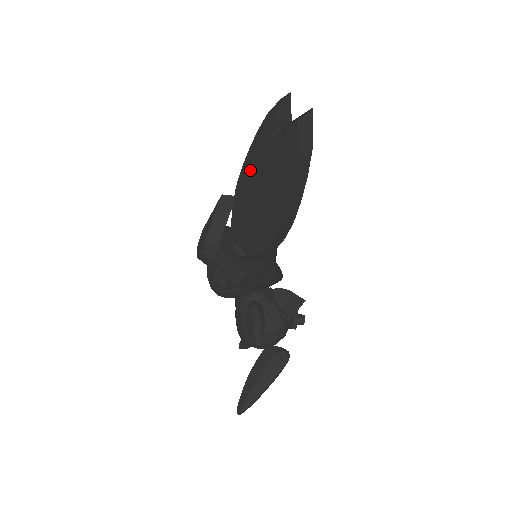
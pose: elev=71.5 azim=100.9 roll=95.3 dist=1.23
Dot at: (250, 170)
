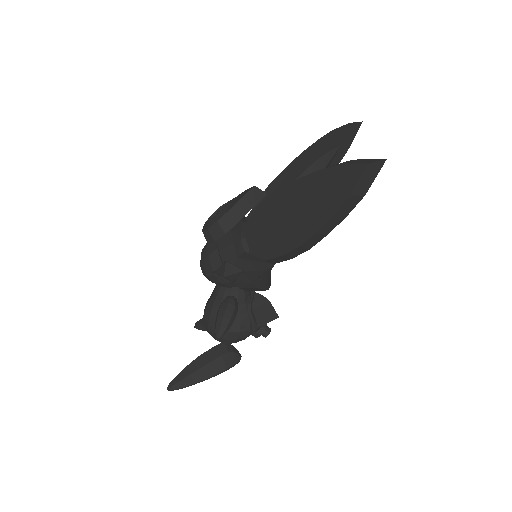
Dot at: (296, 181)
